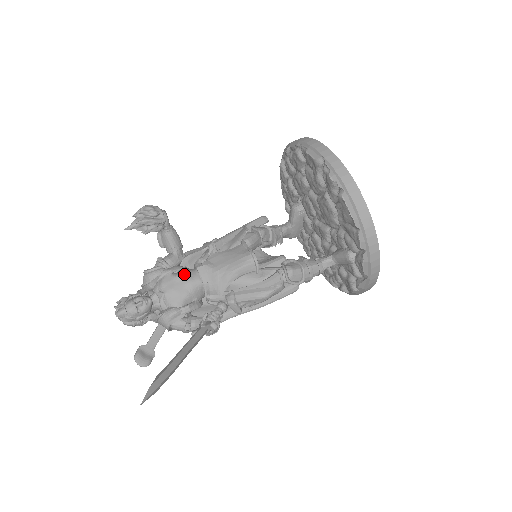
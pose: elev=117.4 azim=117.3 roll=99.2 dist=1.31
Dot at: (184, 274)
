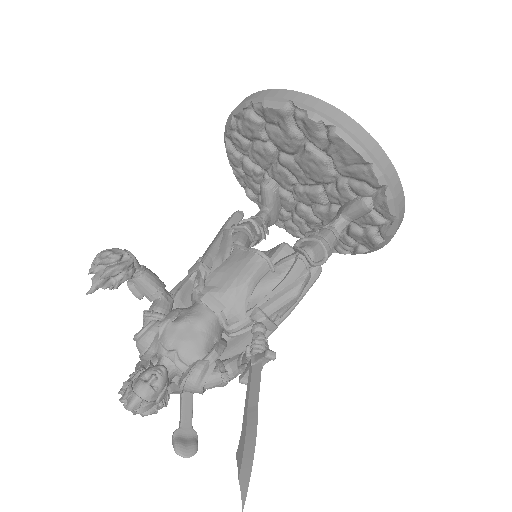
Dot at: (188, 315)
